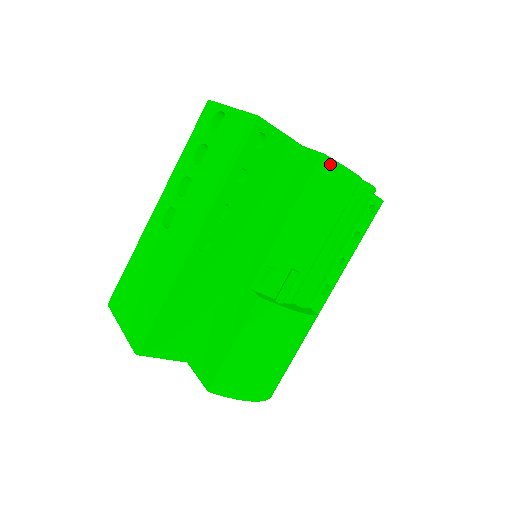
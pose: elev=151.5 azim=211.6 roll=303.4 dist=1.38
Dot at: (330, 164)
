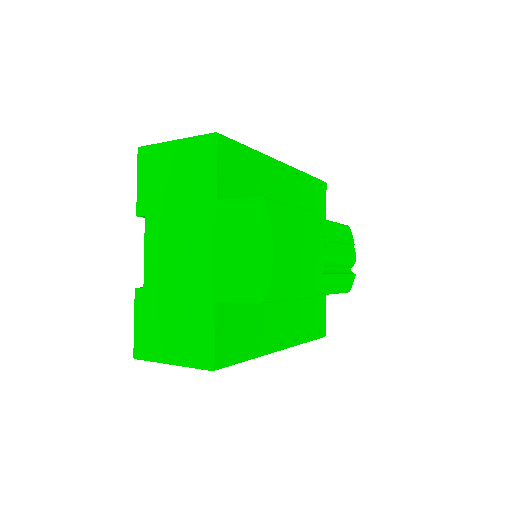
Dot at: (350, 232)
